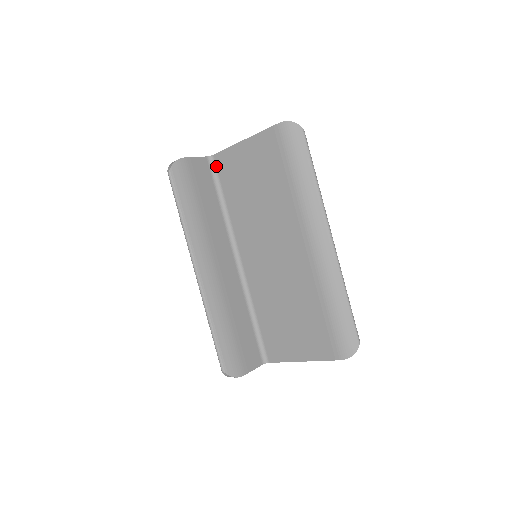
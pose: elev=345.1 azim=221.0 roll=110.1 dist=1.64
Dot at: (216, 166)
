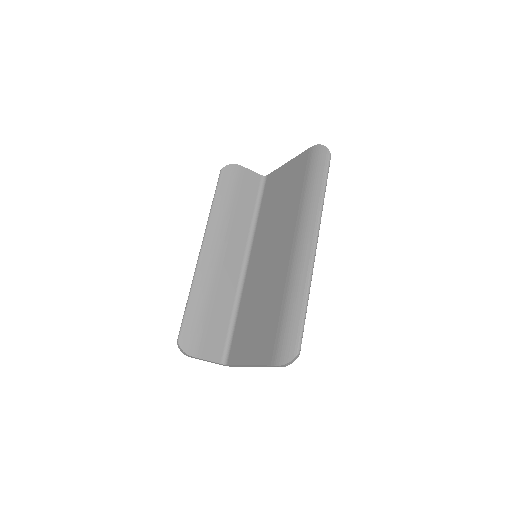
Dot at: (265, 184)
